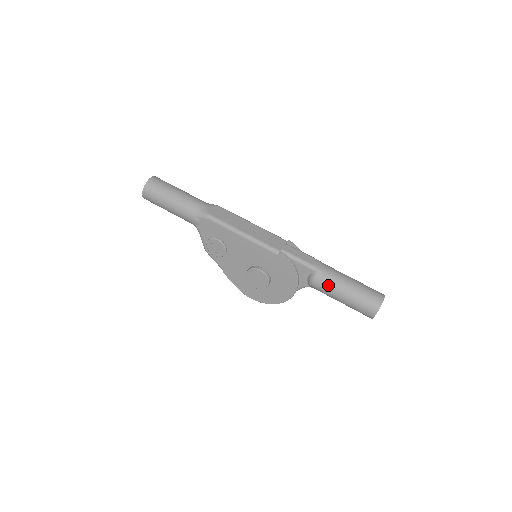
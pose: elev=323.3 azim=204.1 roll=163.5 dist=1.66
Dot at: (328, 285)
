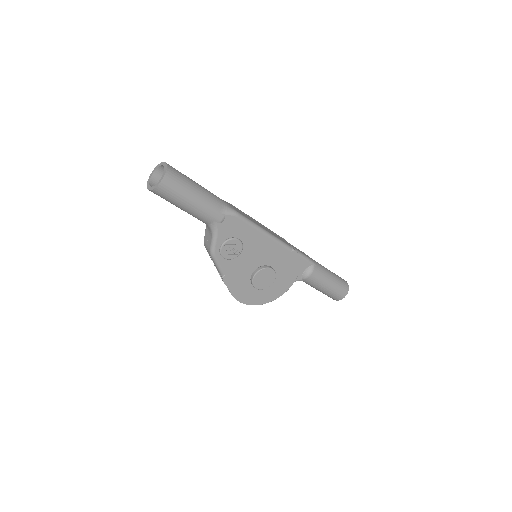
Dot at: (321, 275)
